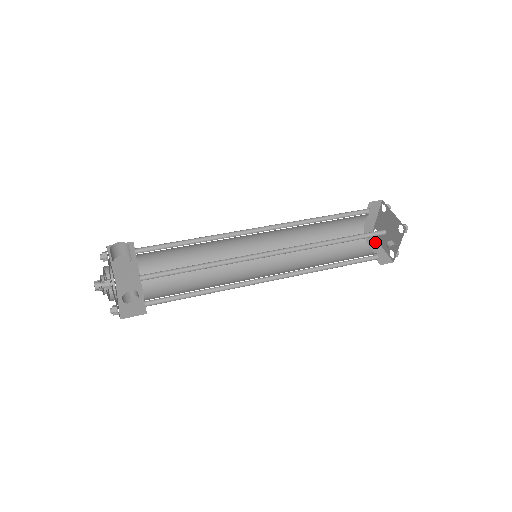
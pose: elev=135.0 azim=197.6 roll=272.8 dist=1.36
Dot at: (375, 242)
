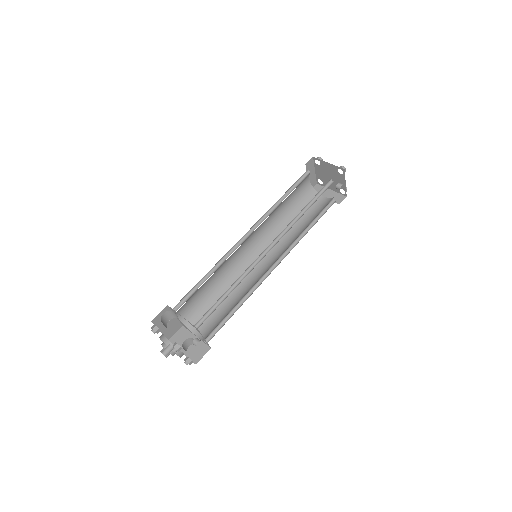
Dot at: occluded
